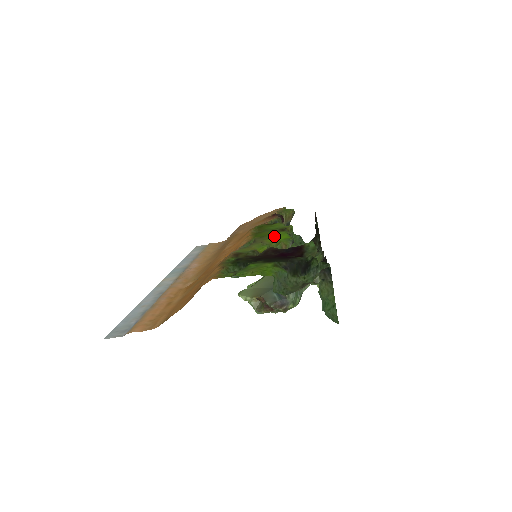
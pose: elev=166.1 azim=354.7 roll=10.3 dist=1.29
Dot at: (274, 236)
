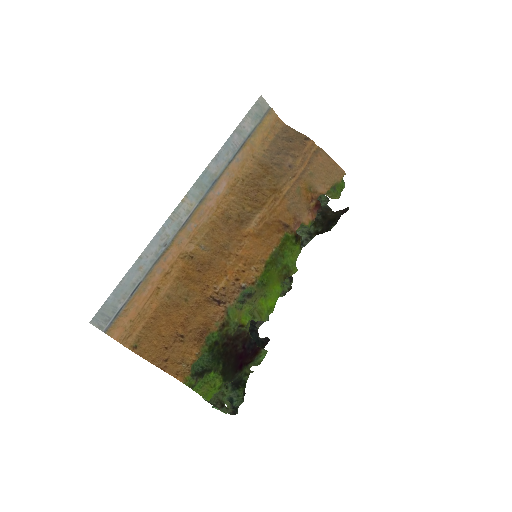
Dot at: (270, 294)
